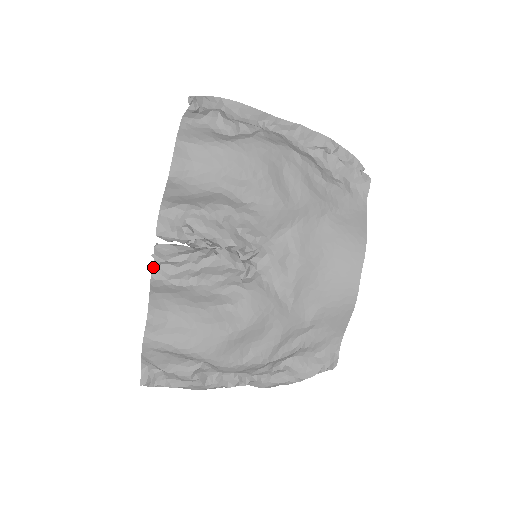
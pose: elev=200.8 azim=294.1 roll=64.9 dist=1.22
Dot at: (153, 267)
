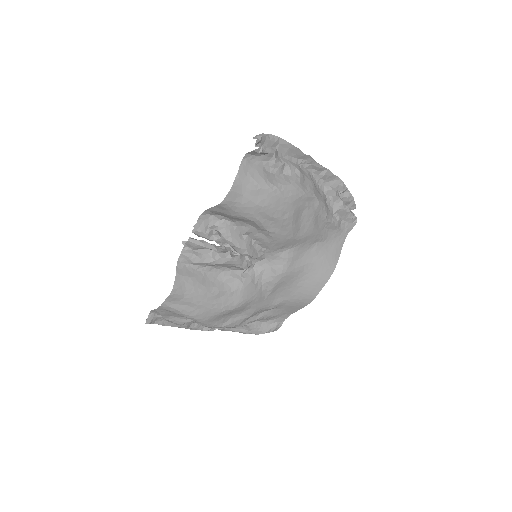
Dot at: (182, 254)
